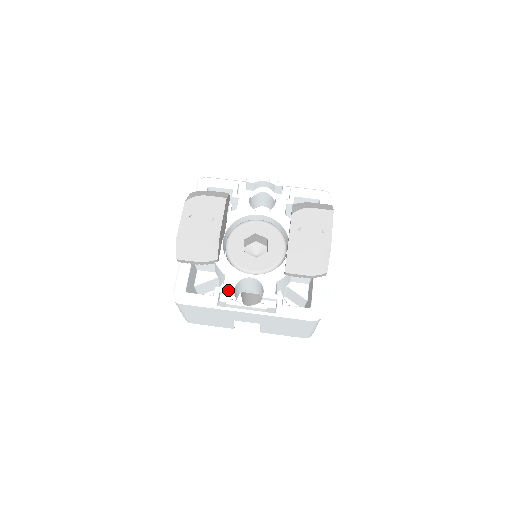
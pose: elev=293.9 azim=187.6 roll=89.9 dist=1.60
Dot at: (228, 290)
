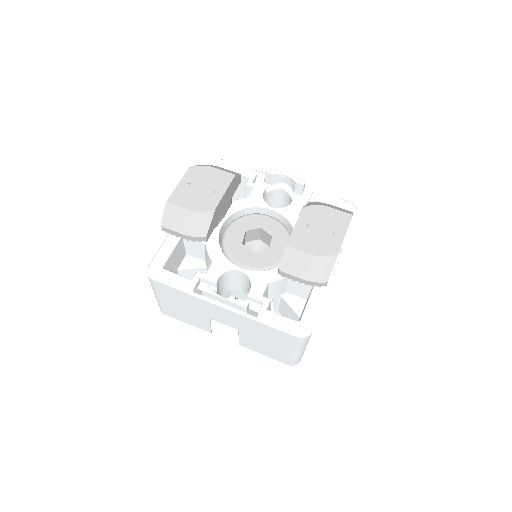
Dot at: (210, 278)
